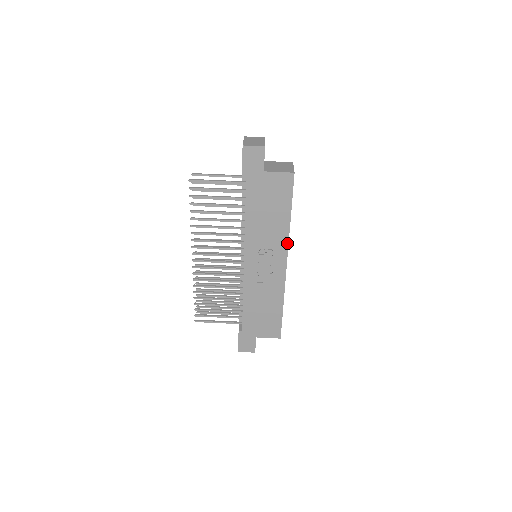
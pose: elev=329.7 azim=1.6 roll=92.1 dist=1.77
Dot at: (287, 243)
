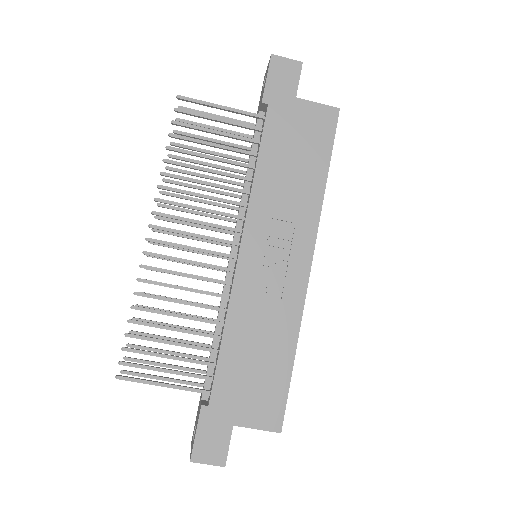
Dot at: (316, 223)
